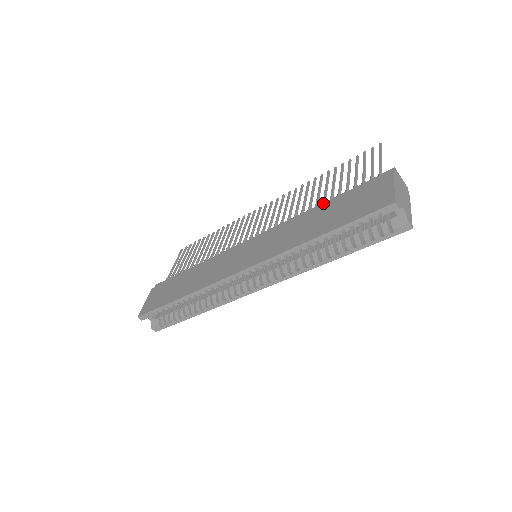
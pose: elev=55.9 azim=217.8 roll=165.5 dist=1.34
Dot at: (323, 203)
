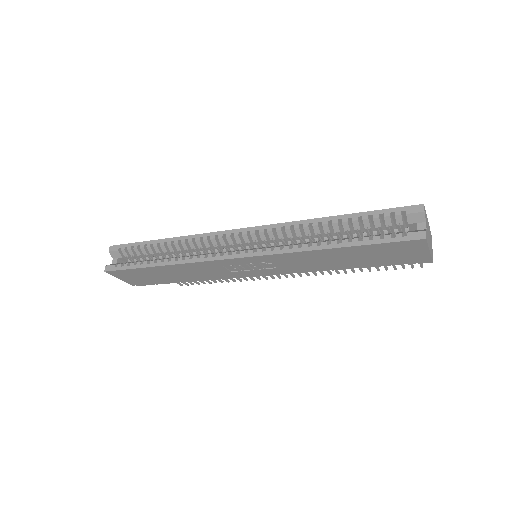
Dot at: occluded
